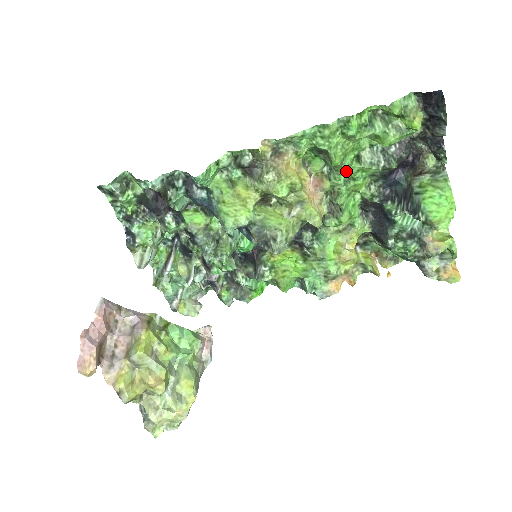
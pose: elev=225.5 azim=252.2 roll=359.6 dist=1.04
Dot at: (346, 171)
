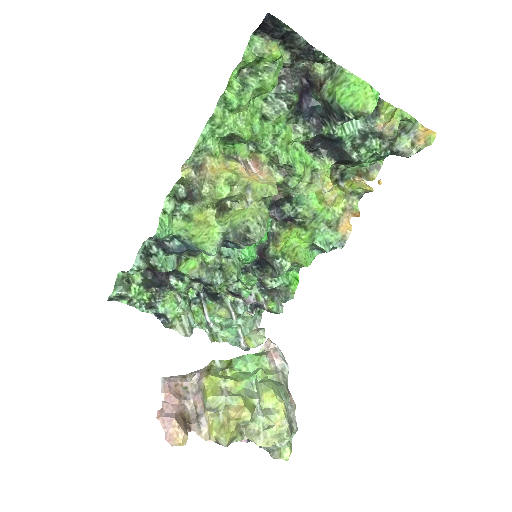
Dot at: (265, 135)
